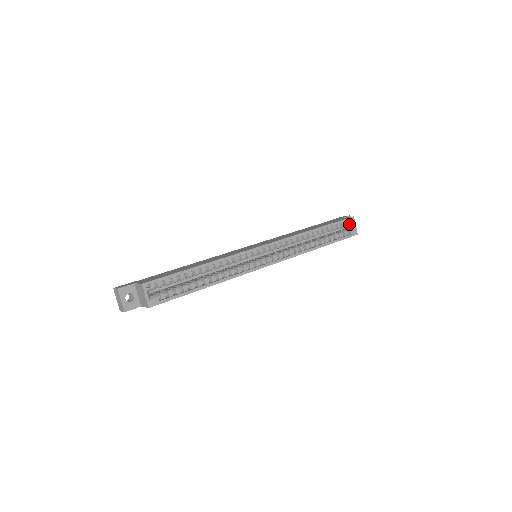
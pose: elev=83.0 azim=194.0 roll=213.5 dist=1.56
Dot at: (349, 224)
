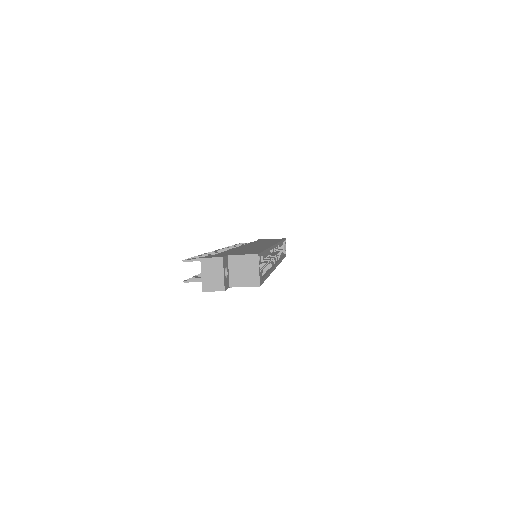
Dot at: (284, 244)
